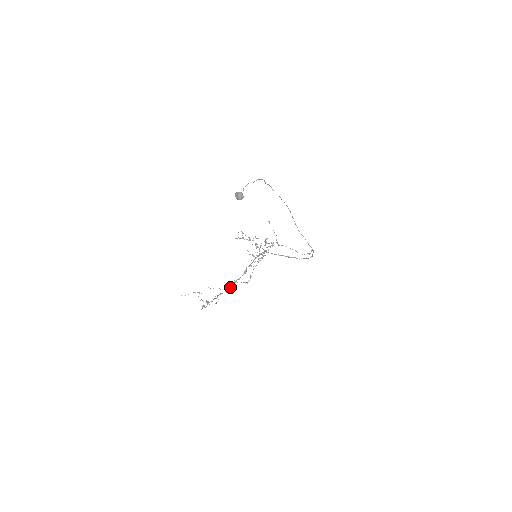
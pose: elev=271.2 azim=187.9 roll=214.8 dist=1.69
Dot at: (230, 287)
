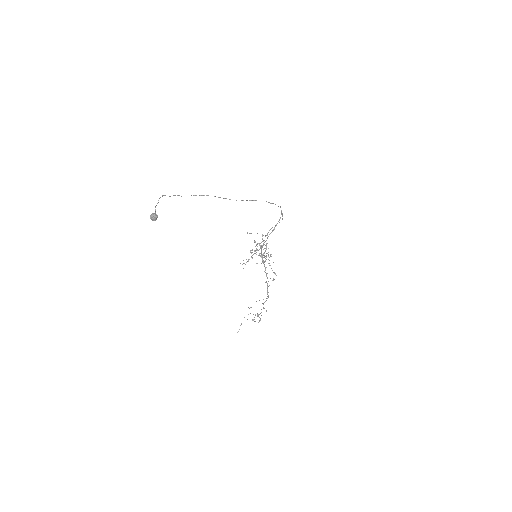
Dot at: (267, 294)
